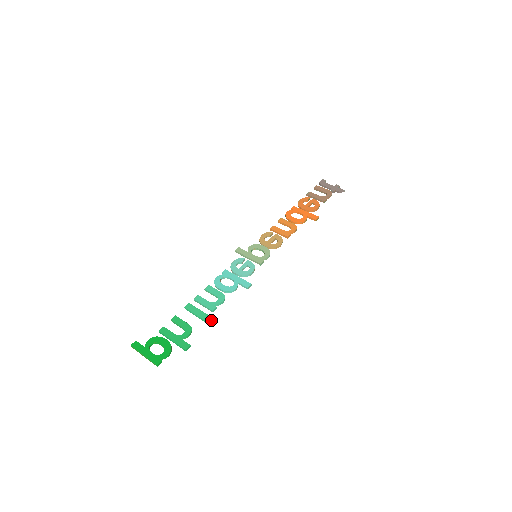
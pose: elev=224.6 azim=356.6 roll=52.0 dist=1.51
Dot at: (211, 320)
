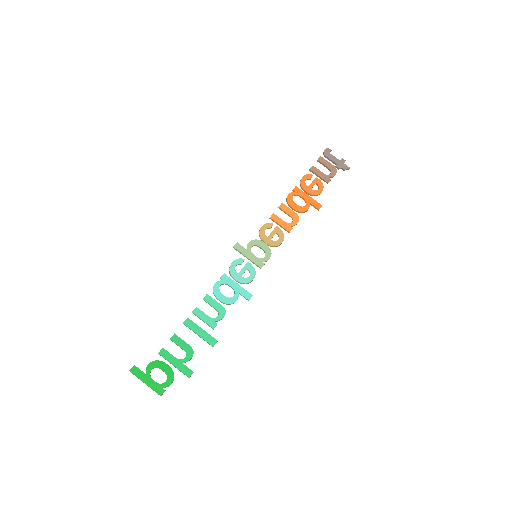
Dot at: (213, 341)
